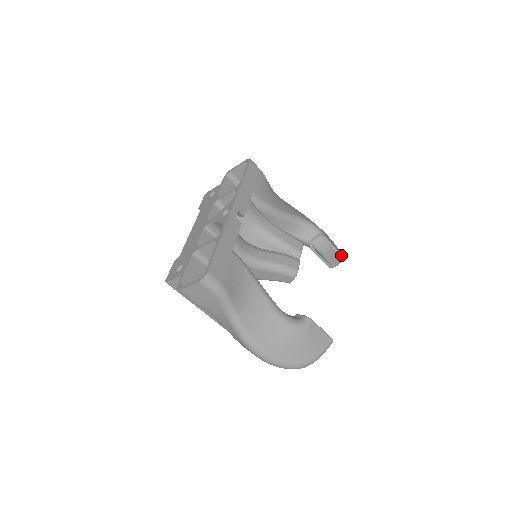
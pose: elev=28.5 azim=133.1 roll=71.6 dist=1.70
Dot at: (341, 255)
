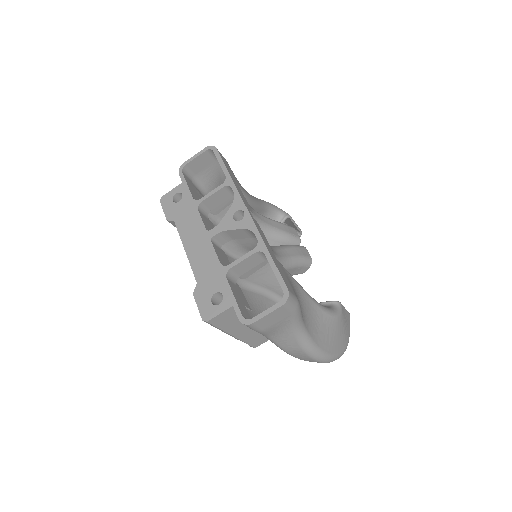
Dot at: (300, 230)
